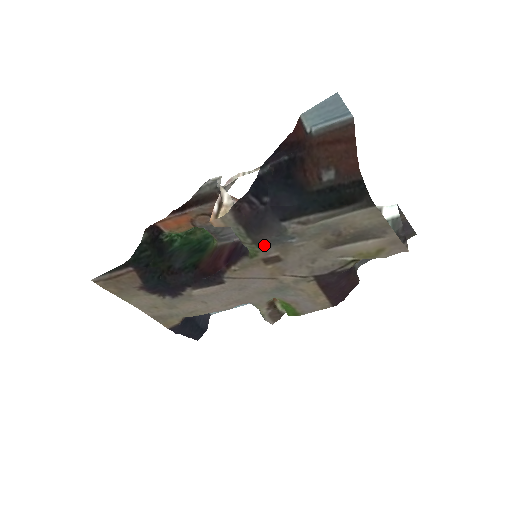
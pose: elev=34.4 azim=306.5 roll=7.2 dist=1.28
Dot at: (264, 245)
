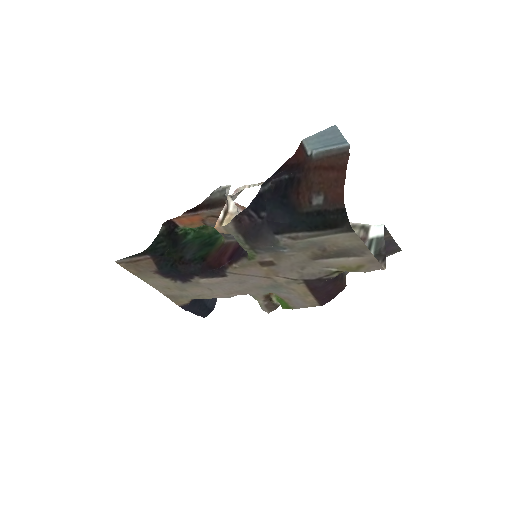
Dot at: (260, 251)
